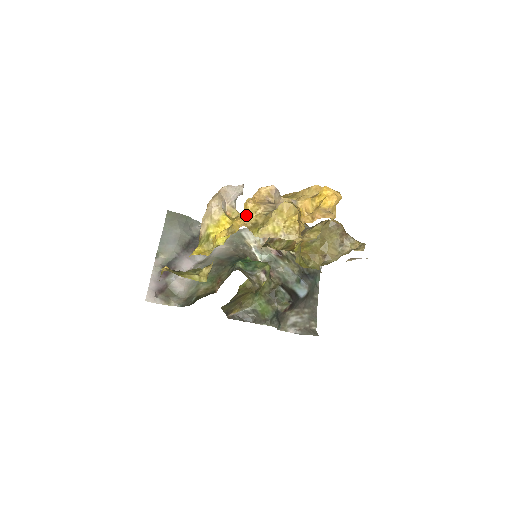
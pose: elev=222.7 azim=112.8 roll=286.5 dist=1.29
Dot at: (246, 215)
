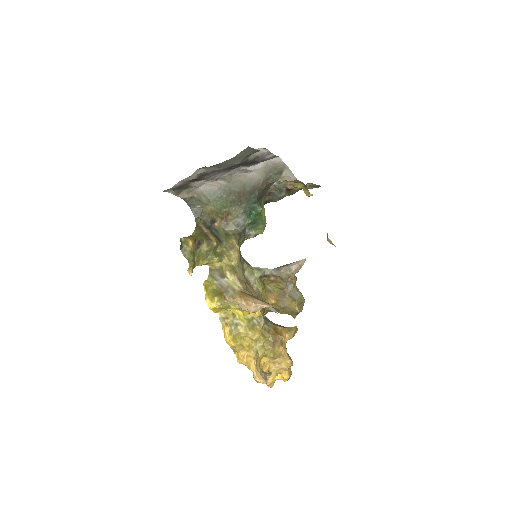
Dot at: (246, 364)
